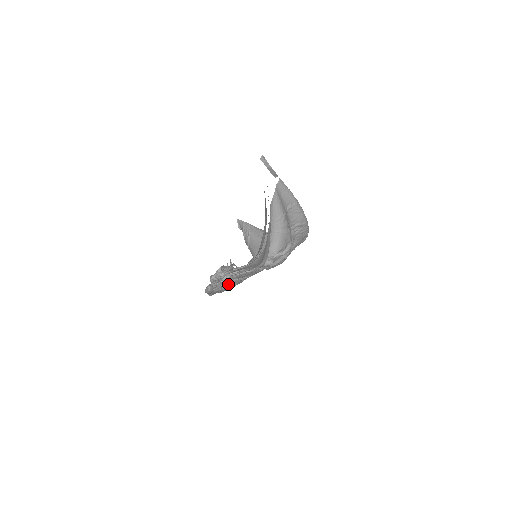
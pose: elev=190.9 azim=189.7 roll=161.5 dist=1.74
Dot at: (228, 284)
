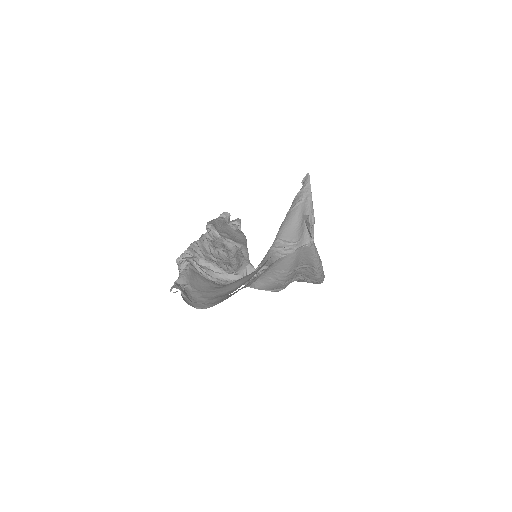
Dot at: (224, 242)
